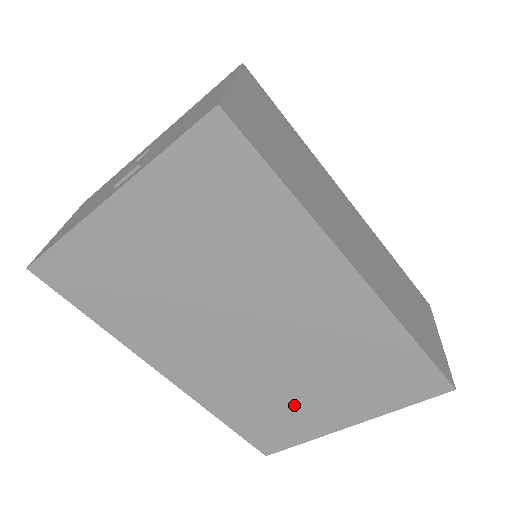
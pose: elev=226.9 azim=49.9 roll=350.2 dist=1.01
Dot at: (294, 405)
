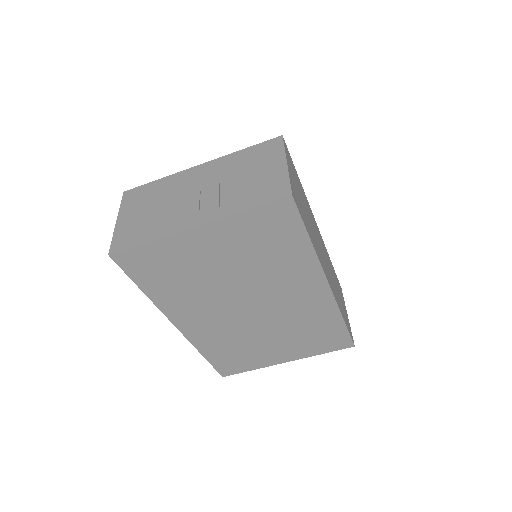
Dot at: (257, 349)
